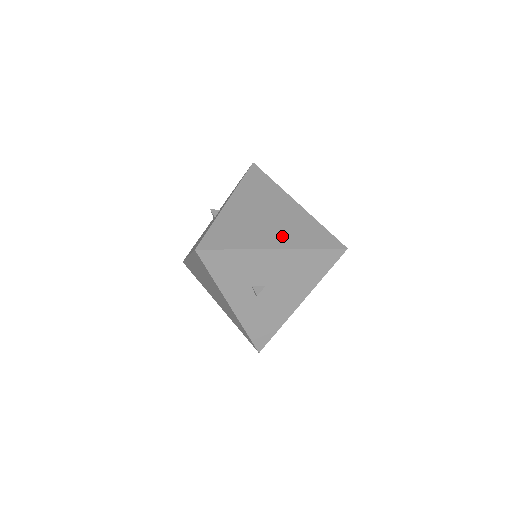
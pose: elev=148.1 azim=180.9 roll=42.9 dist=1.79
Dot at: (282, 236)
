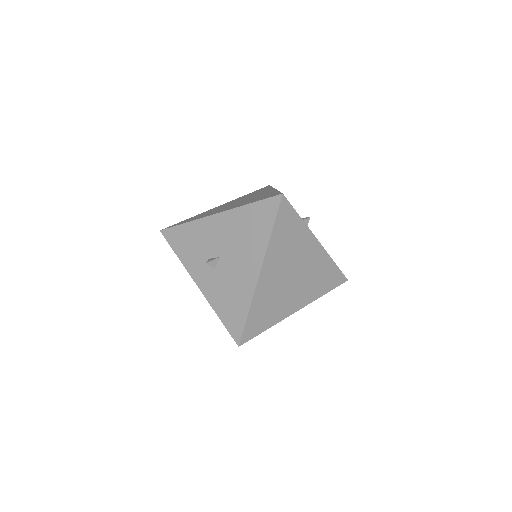
Dot at: (233, 206)
